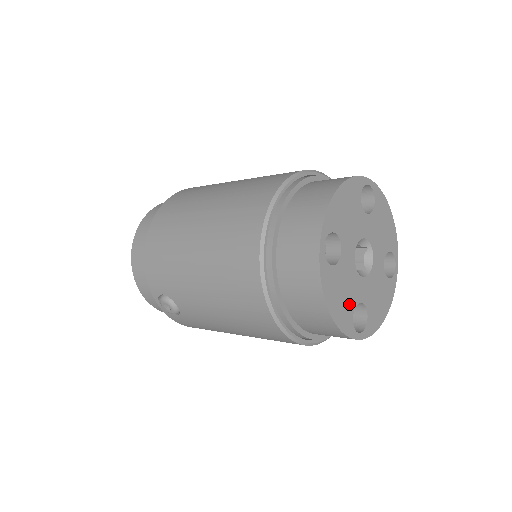
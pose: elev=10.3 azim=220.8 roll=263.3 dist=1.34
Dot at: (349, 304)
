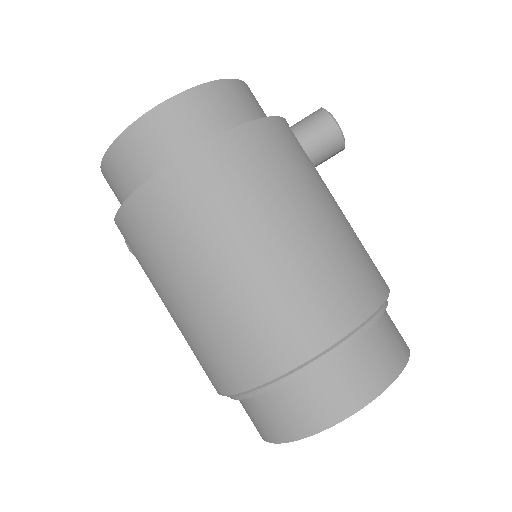
Dot at: occluded
